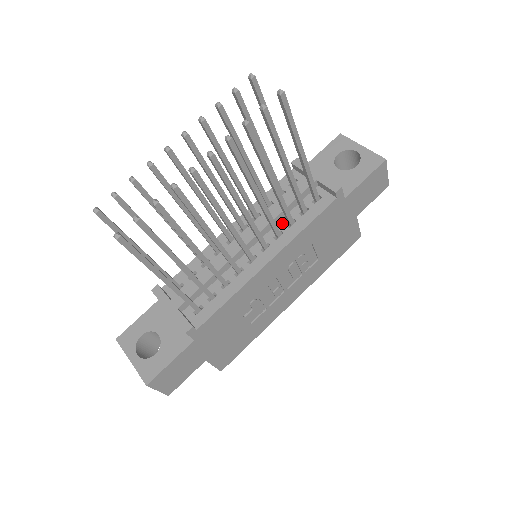
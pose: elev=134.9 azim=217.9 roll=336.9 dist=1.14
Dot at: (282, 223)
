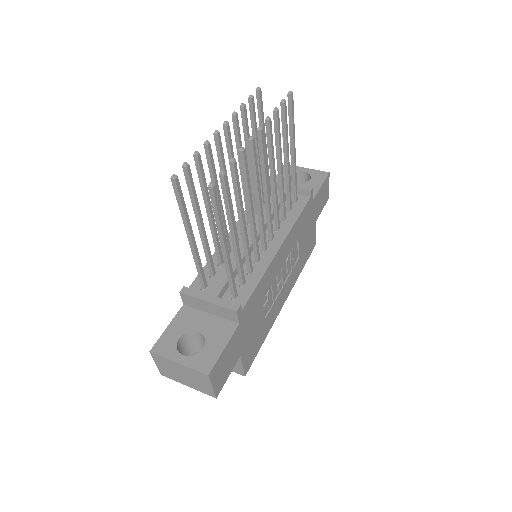
Dot at: occluded
